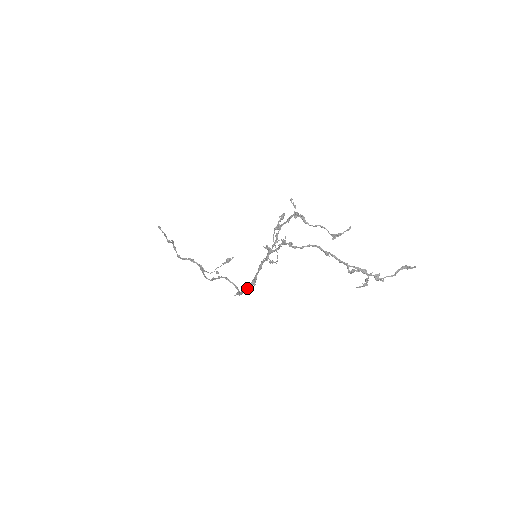
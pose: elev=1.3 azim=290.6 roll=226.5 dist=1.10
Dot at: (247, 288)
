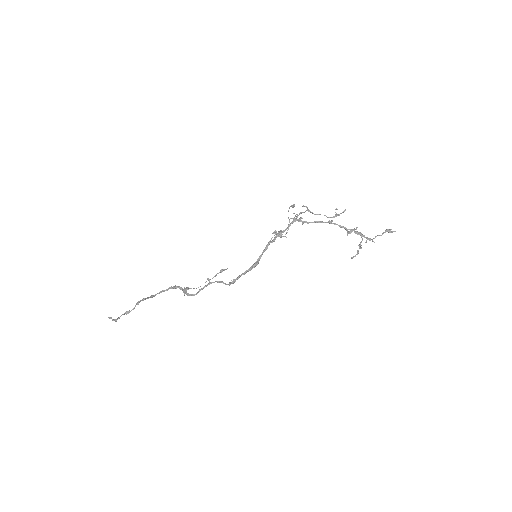
Dot at: (248, 270)
